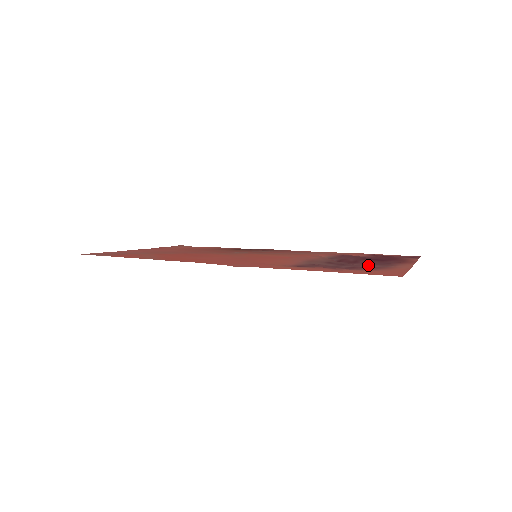
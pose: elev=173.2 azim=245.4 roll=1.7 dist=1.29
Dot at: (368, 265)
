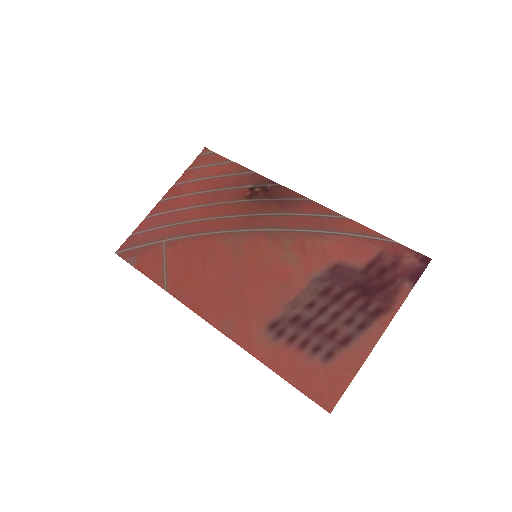
Dot at: (341, 324)
